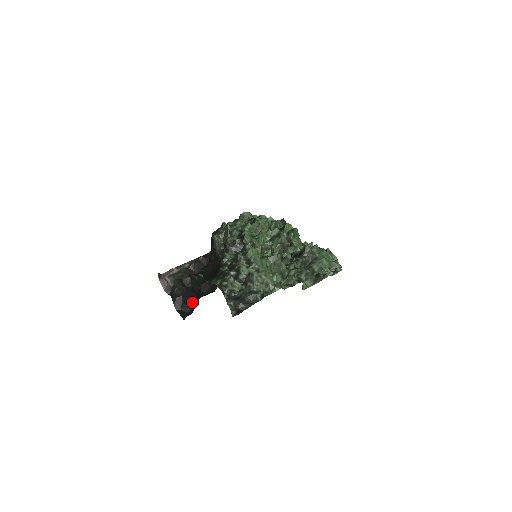
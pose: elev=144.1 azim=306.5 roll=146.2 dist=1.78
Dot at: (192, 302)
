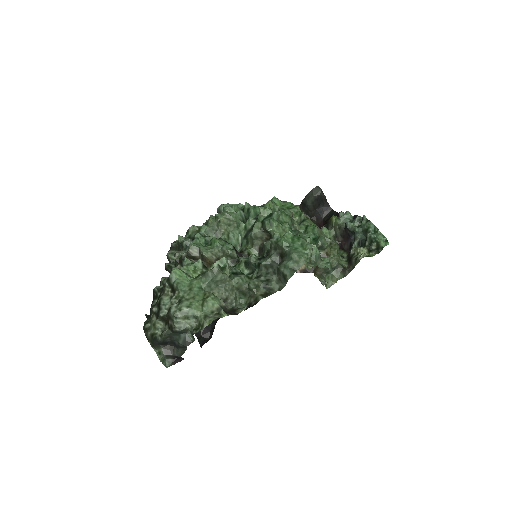
Dot at: (213, 324)
